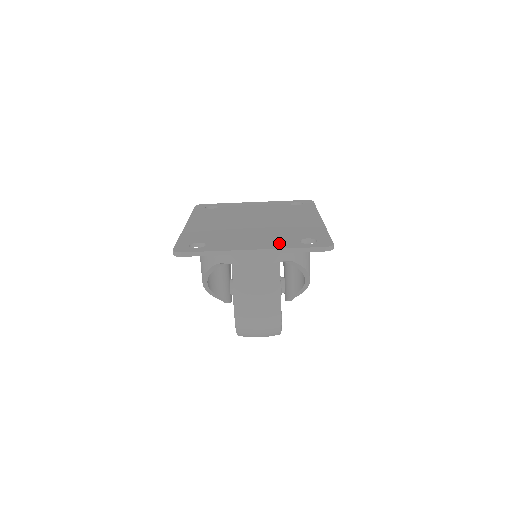
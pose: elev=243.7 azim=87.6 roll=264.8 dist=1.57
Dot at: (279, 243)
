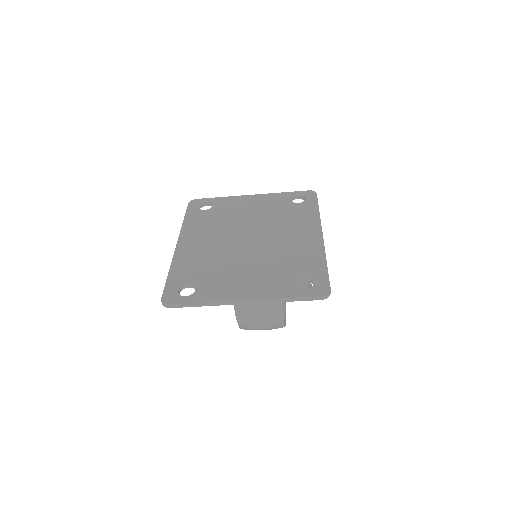
Dot at: (272, 287)
